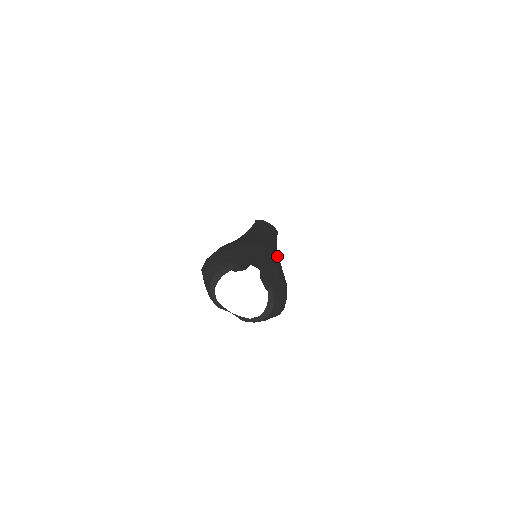
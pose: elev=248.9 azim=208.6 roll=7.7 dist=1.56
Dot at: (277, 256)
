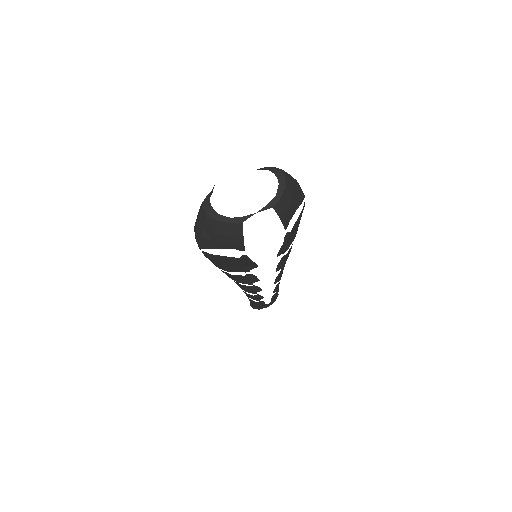
Dot at: occluded
